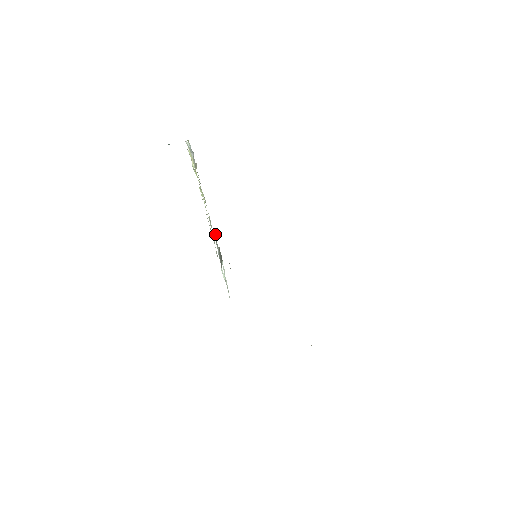
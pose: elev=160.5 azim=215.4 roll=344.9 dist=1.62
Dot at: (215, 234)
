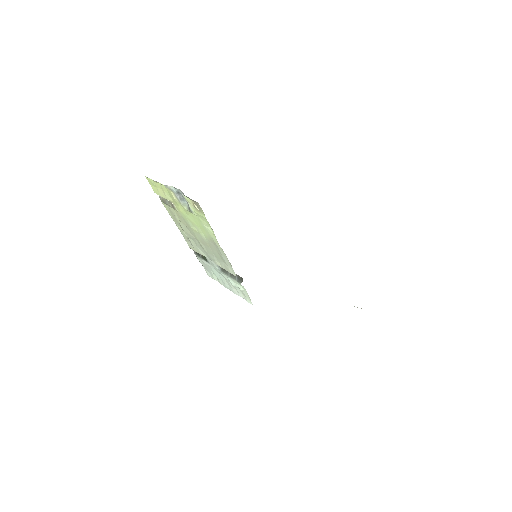
Dot at: (194, 252)
